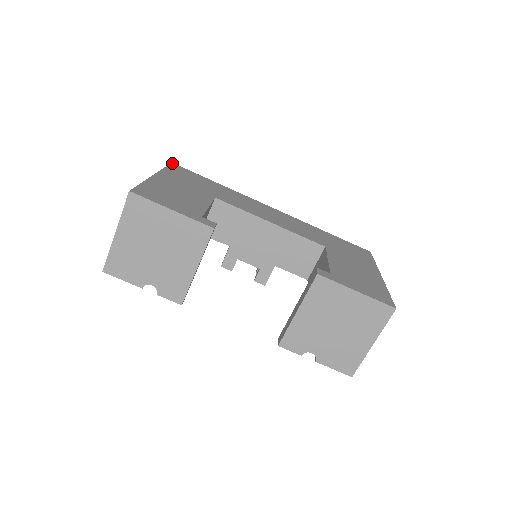
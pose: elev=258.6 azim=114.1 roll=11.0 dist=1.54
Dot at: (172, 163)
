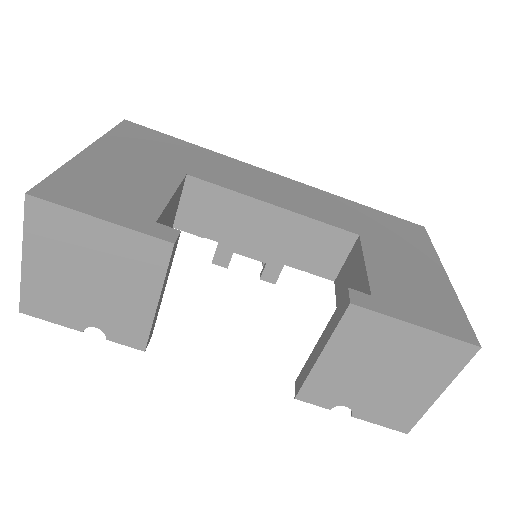
Dot at: (125, 120)
